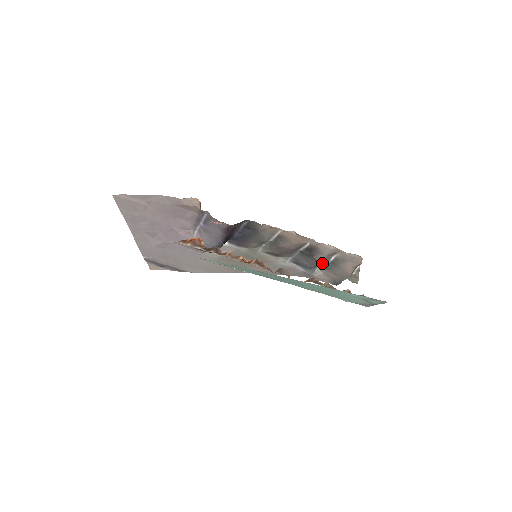
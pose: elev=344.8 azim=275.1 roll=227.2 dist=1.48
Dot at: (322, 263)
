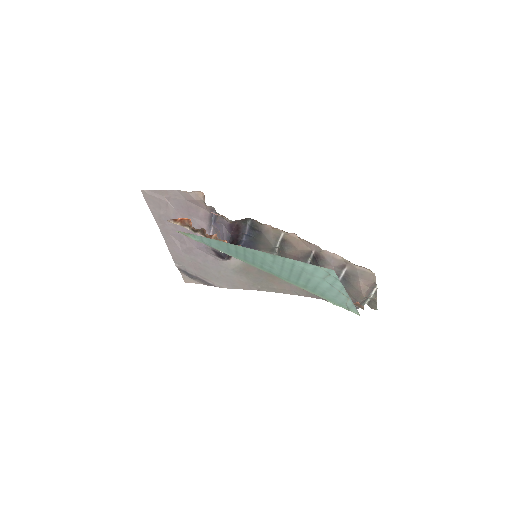
Dot at: occluded
